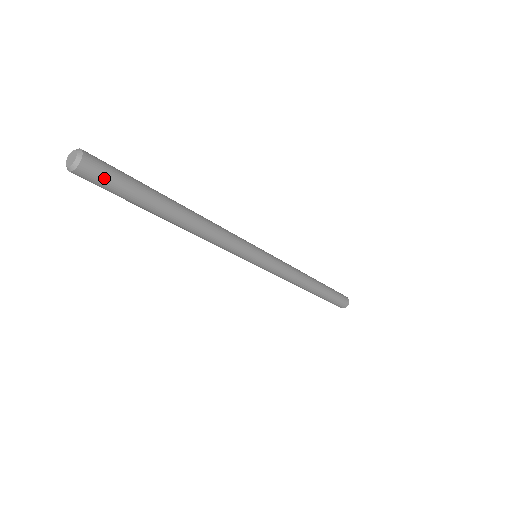
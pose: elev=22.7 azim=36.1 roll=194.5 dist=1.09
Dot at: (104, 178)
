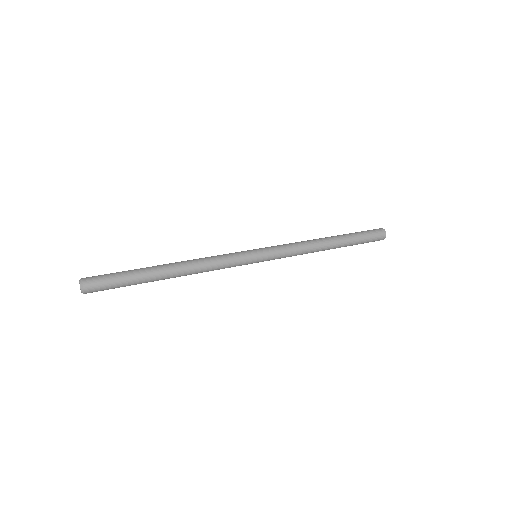
Dot at: (103, 289)
